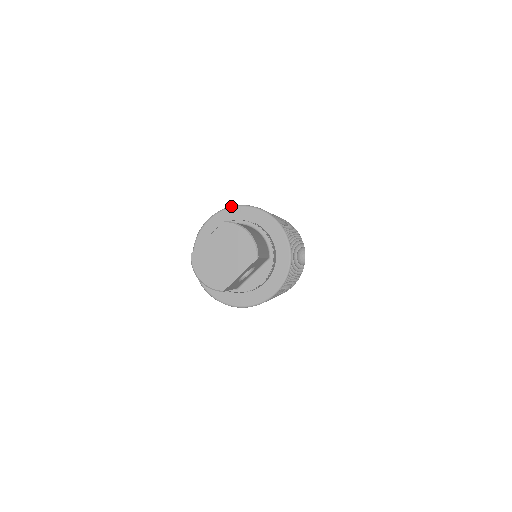
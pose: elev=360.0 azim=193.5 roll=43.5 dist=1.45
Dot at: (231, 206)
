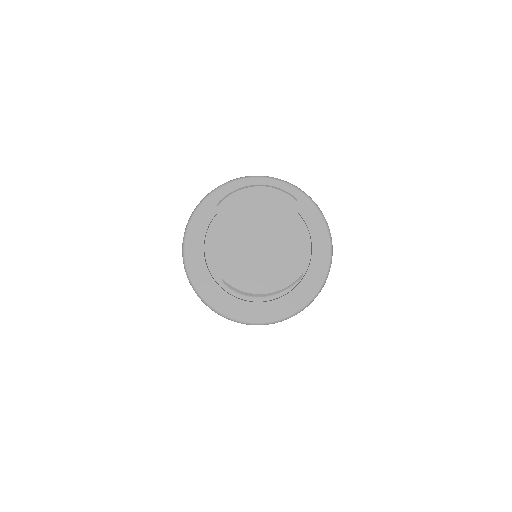
Dot at: (191, 215)
